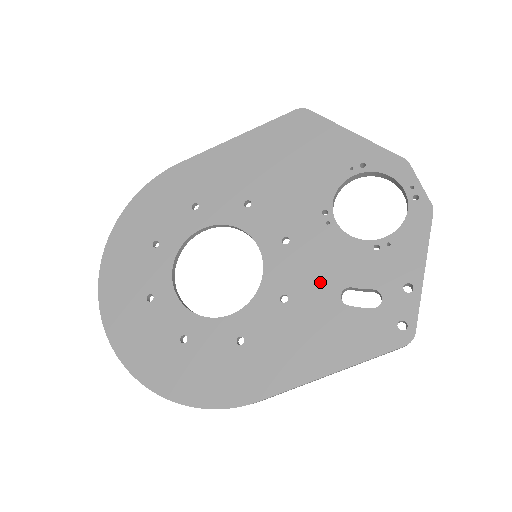
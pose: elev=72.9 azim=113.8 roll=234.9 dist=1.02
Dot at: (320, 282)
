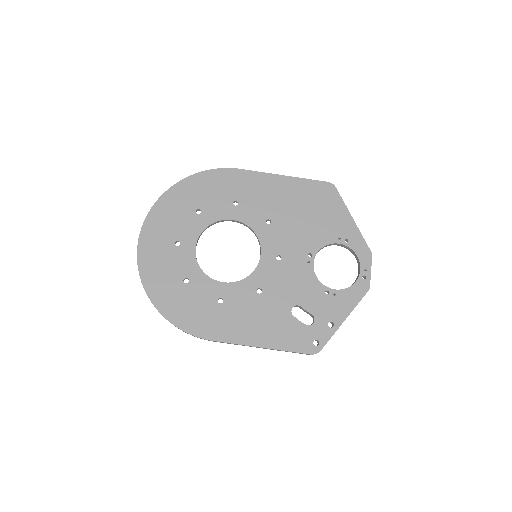
Dot at: (285, 293)
